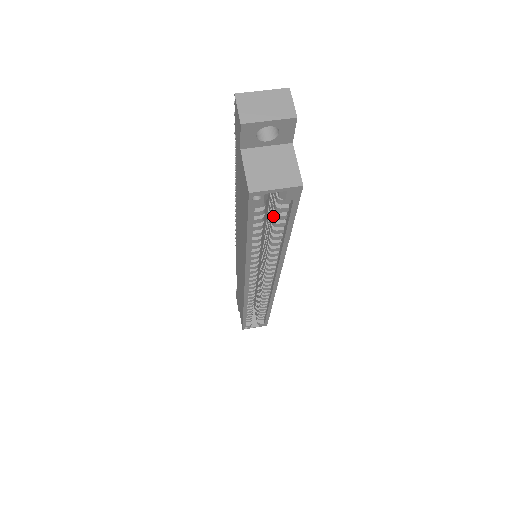
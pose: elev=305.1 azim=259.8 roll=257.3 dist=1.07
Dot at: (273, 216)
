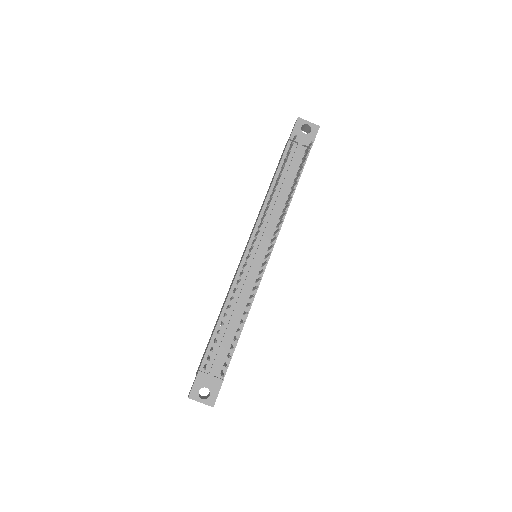
Dot at: occluded
